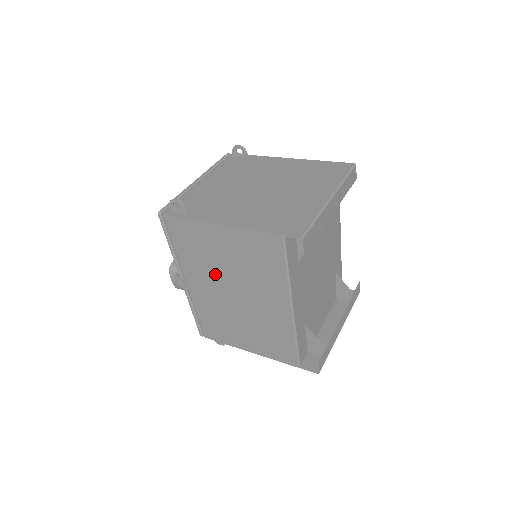
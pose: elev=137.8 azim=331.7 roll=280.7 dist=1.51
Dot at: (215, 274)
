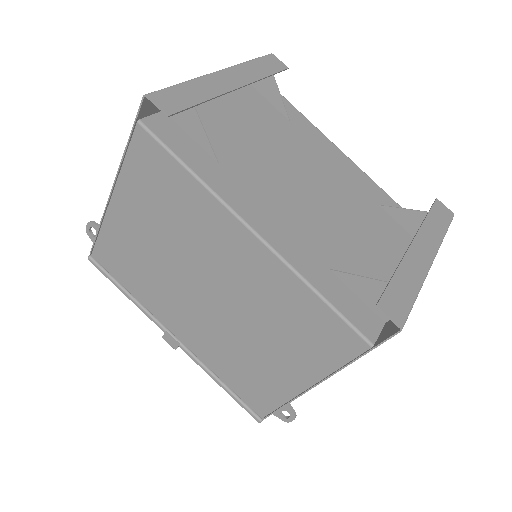
Dot at: (172, 284)
